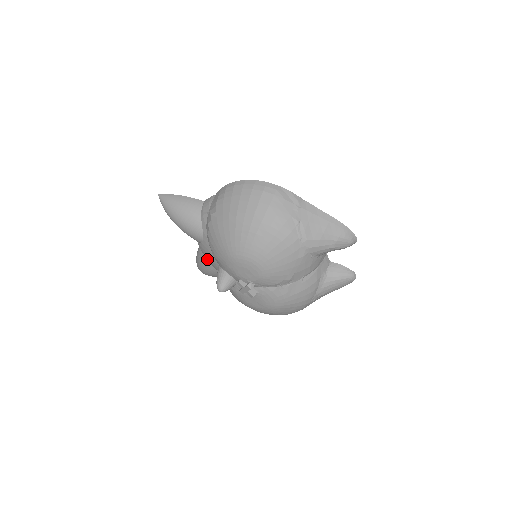
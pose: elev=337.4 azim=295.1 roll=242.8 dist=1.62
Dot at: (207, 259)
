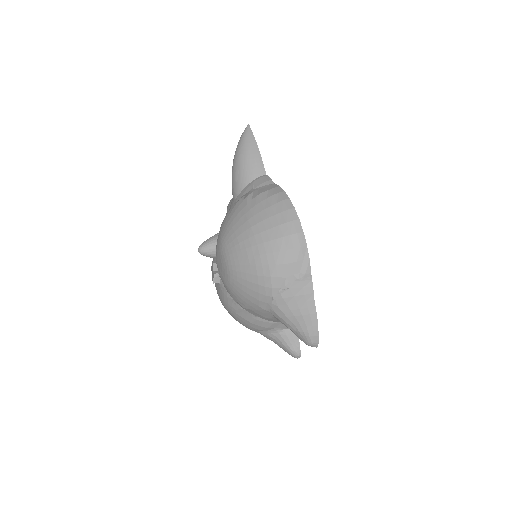
Dot at: occluded
